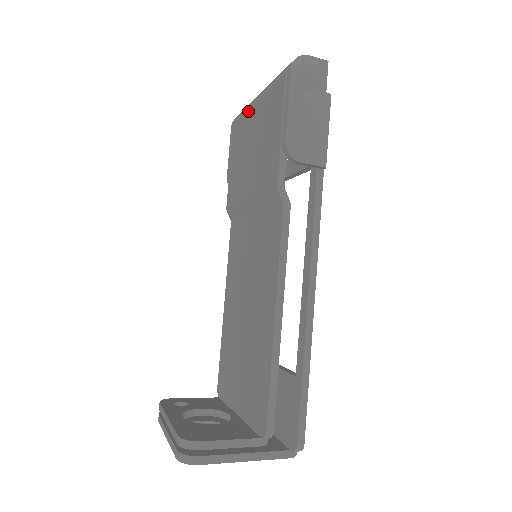
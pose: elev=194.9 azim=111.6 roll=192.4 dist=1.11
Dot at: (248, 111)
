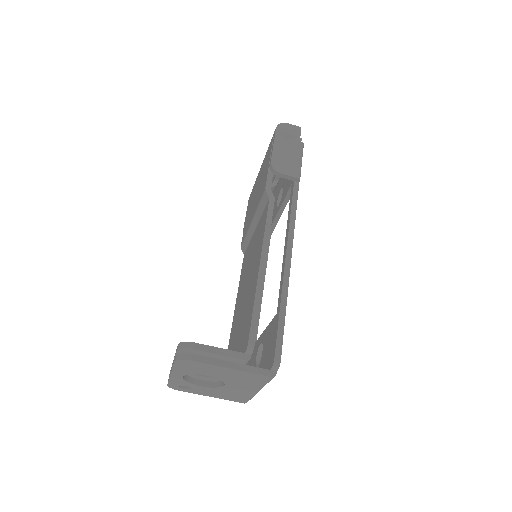
Dot at: (257, 177)
